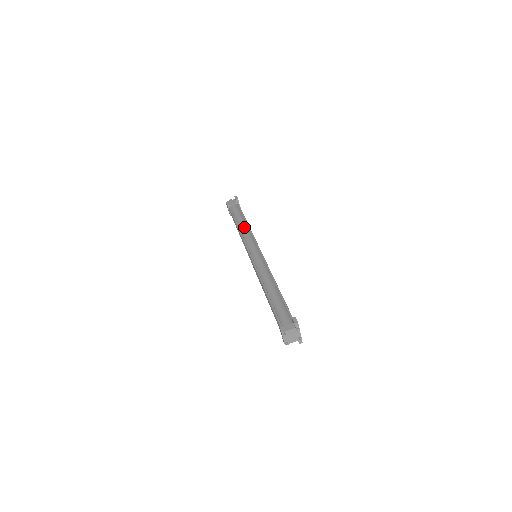
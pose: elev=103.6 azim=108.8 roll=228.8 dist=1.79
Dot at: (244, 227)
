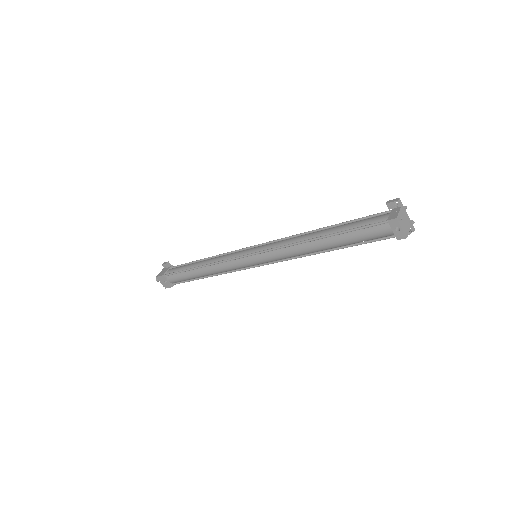
Dot at: (209, 259)
